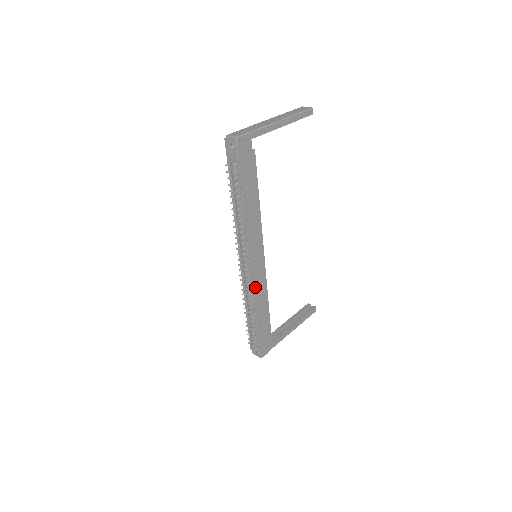
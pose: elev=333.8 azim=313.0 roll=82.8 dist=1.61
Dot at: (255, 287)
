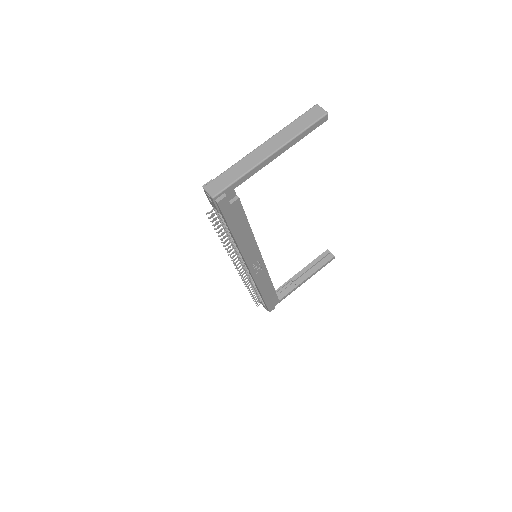
Dot at: (255, 282)
